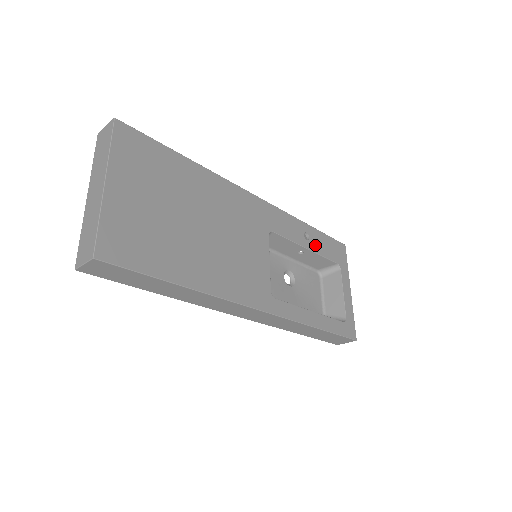
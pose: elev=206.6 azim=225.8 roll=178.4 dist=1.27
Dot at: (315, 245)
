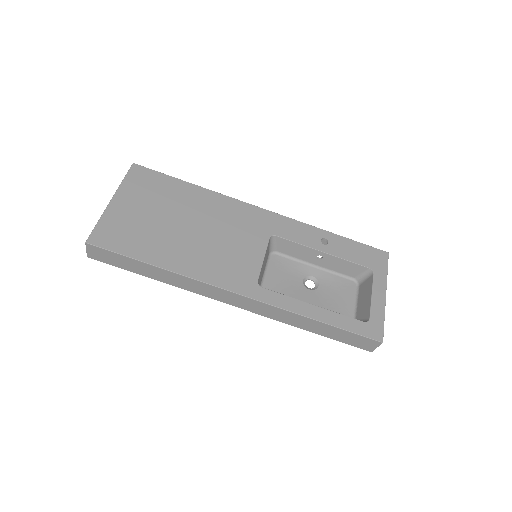
Dot at: (336, 250)
